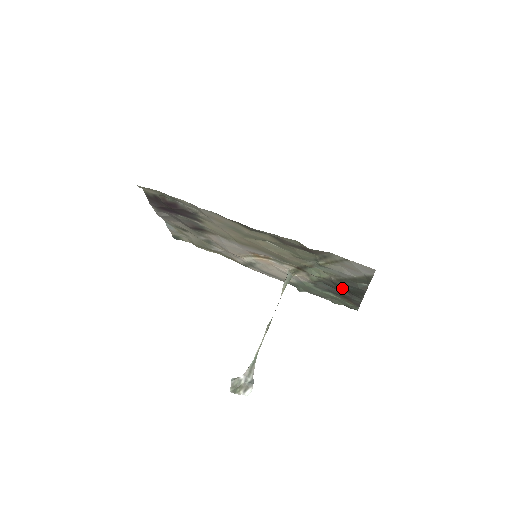
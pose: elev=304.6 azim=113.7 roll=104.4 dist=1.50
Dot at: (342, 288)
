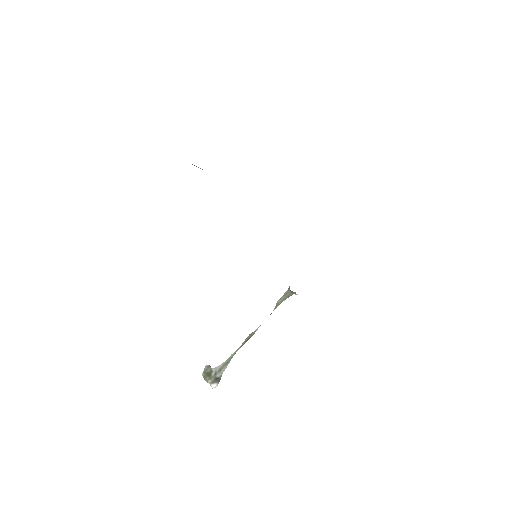
Dot at: occluded
